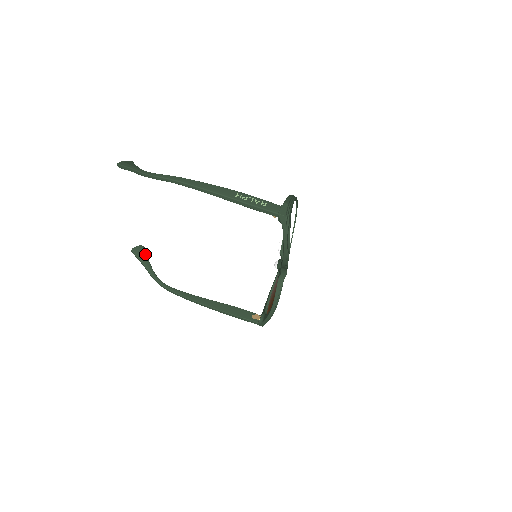
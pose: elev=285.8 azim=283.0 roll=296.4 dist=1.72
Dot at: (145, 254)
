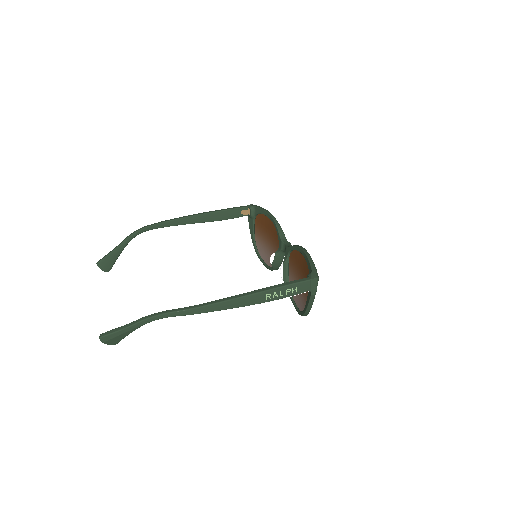
Dot at: occluded
